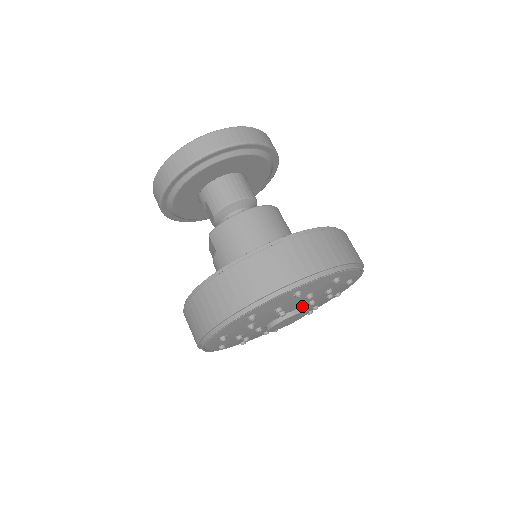
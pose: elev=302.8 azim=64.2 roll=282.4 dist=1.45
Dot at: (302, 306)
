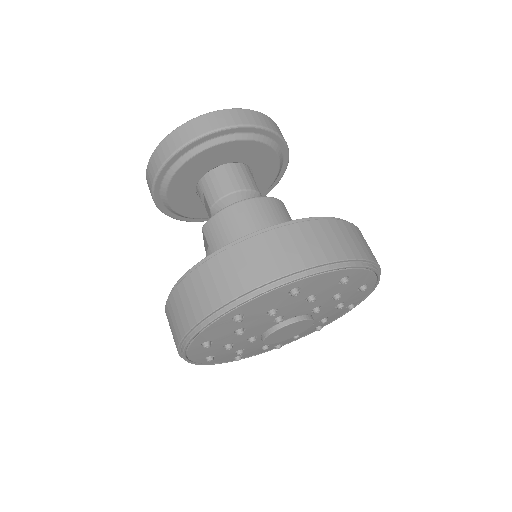
Dot at: (305, 314)
